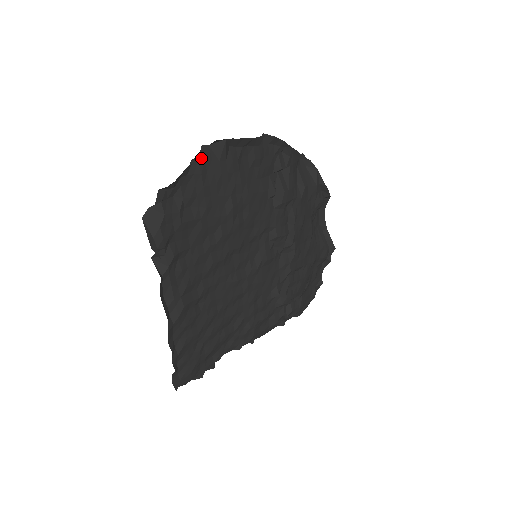
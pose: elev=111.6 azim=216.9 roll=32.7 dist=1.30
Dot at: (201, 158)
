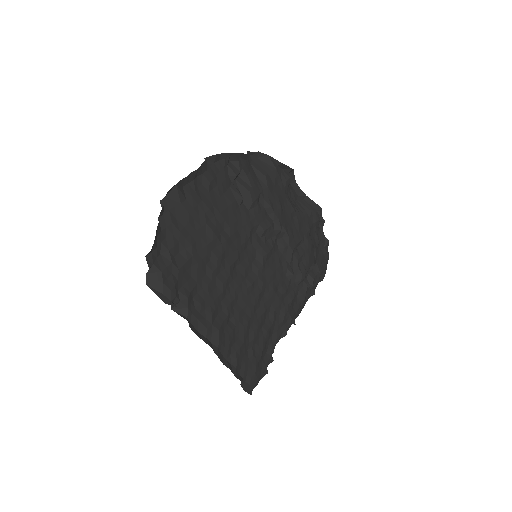
Dot at: (165, 211)
